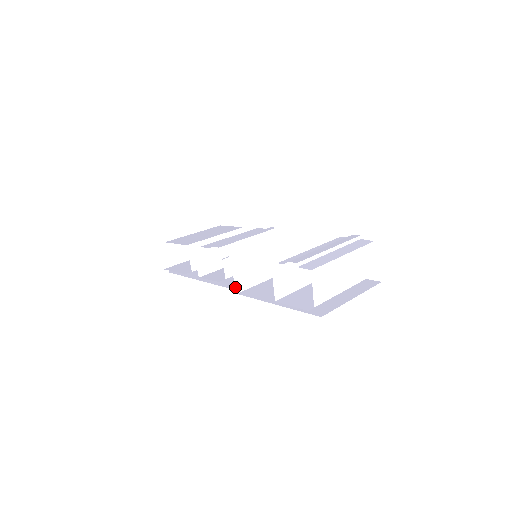
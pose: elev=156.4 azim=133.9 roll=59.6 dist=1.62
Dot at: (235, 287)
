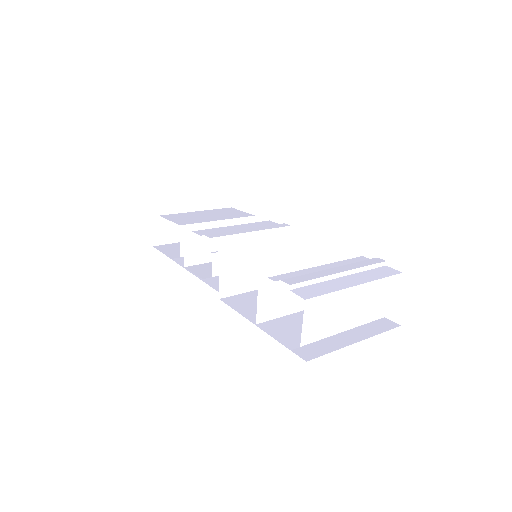
Dot at: (219, 290)
